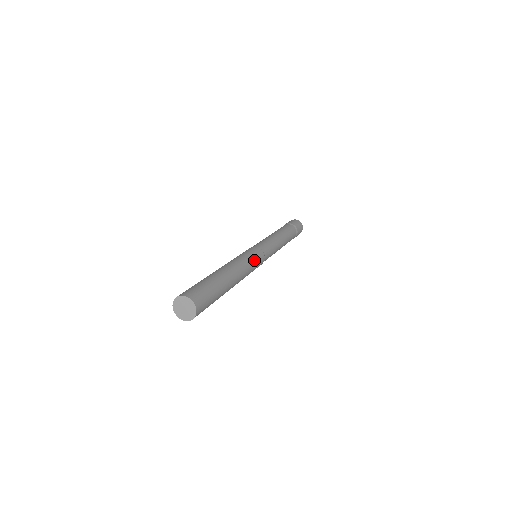
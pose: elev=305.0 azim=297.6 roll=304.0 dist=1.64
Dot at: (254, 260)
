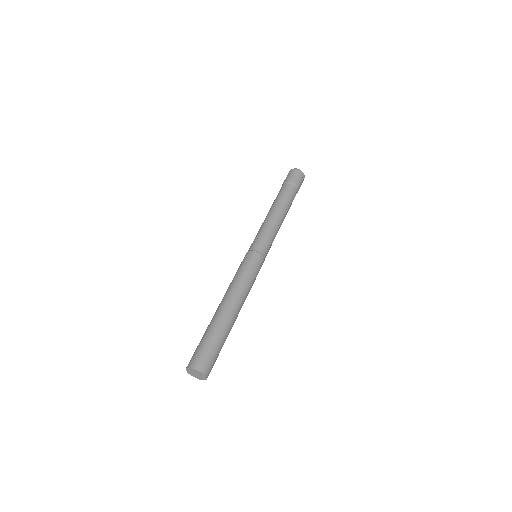
Dot at: (255, 276)
